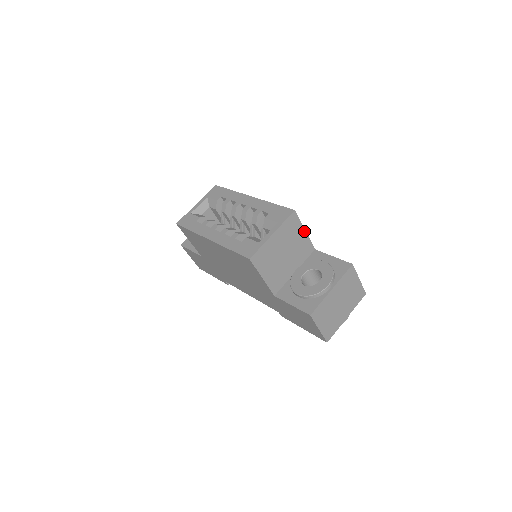
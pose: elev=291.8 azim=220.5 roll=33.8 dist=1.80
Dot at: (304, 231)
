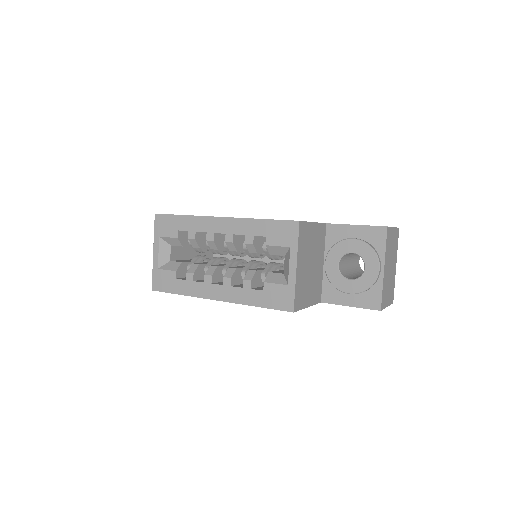
Dot at: (313, 224)
